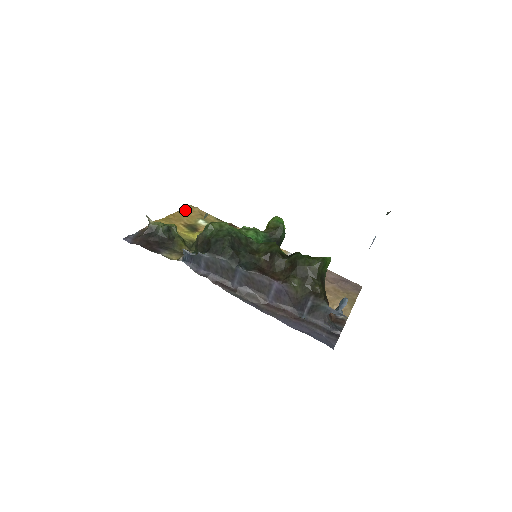
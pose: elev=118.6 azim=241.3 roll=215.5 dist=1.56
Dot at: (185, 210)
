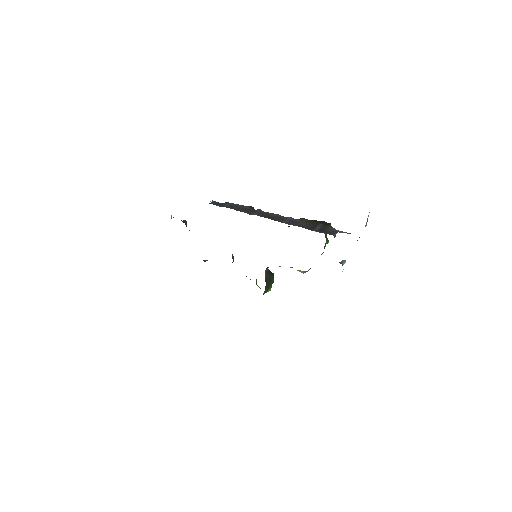
Dot at: occluded
